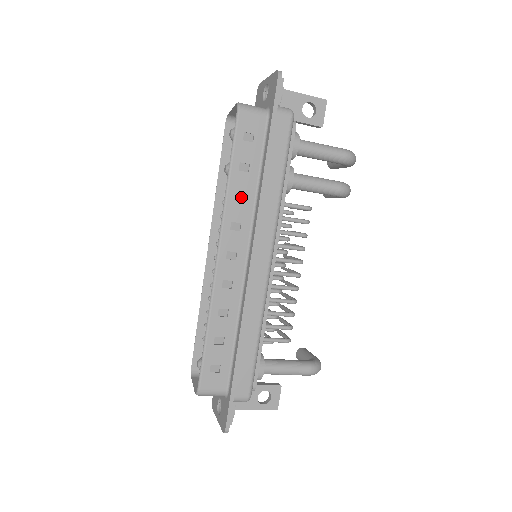
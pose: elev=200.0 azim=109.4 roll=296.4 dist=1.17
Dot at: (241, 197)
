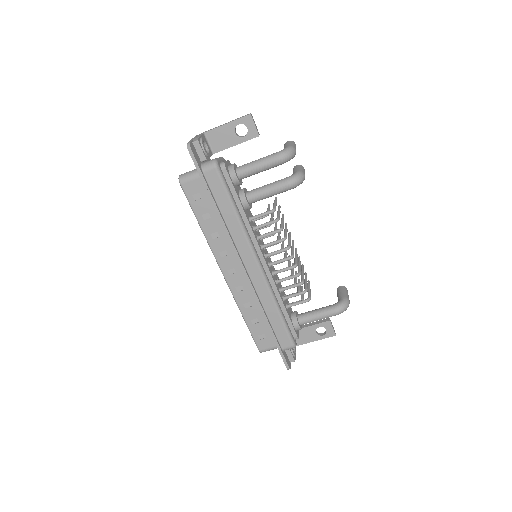
Dot at: (216, 235)
